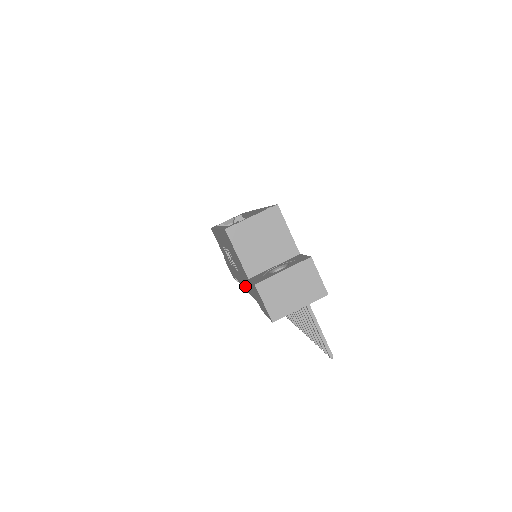
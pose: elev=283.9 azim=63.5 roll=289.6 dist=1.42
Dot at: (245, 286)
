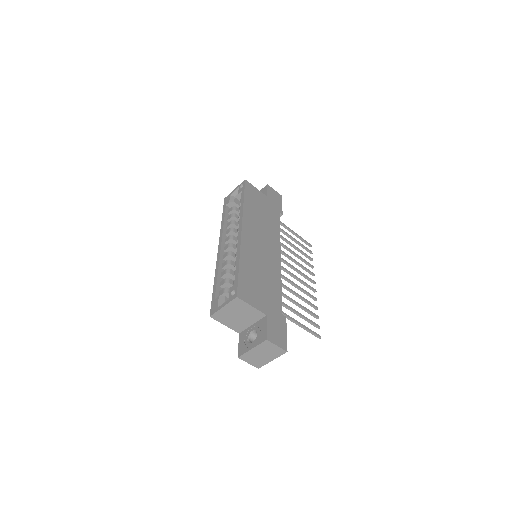
Dot at: occluded
